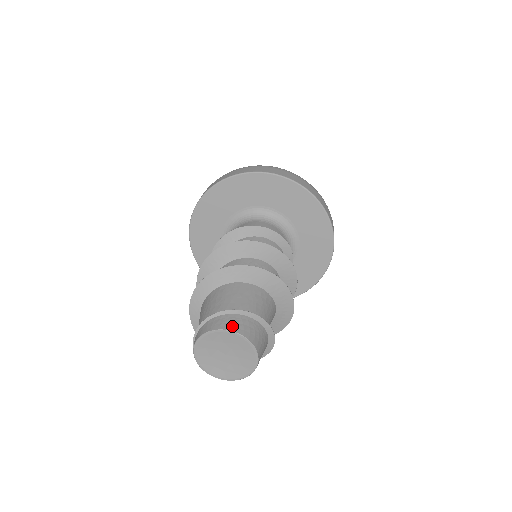
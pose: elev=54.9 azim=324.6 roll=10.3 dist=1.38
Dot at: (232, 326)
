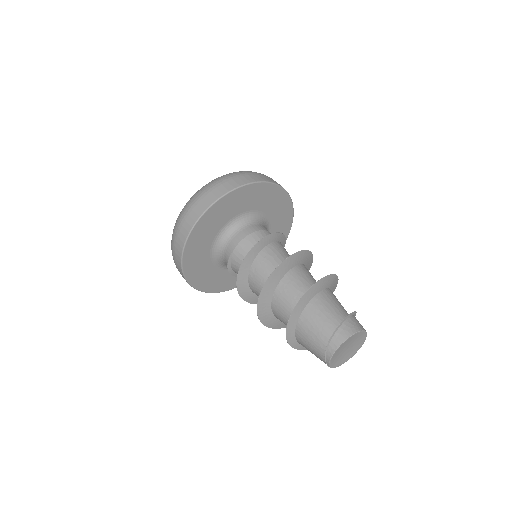
Dot at: (357, 327)
